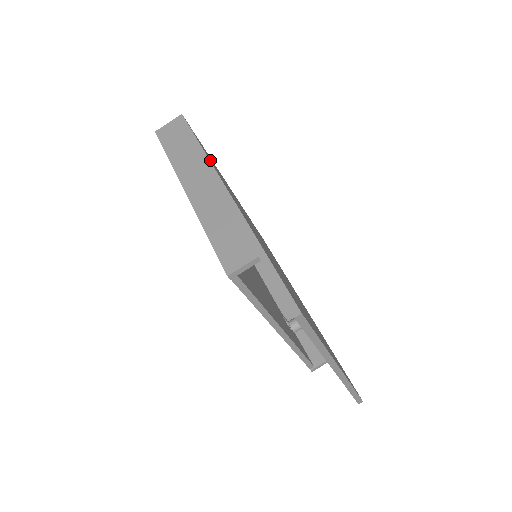
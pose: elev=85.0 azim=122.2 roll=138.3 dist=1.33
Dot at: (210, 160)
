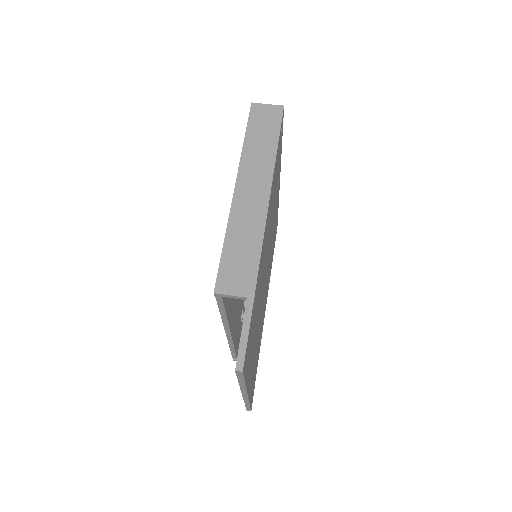
Dot at: (275, 168)
